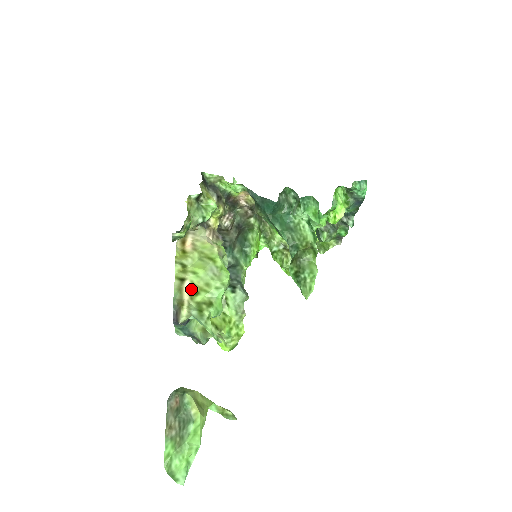
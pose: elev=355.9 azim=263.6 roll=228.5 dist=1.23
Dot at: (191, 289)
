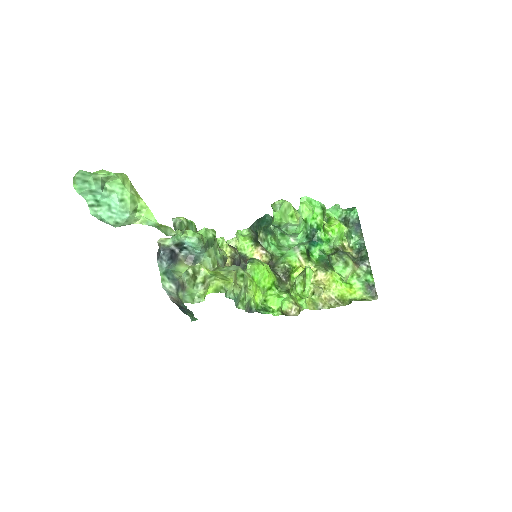
Dot at: occluded
